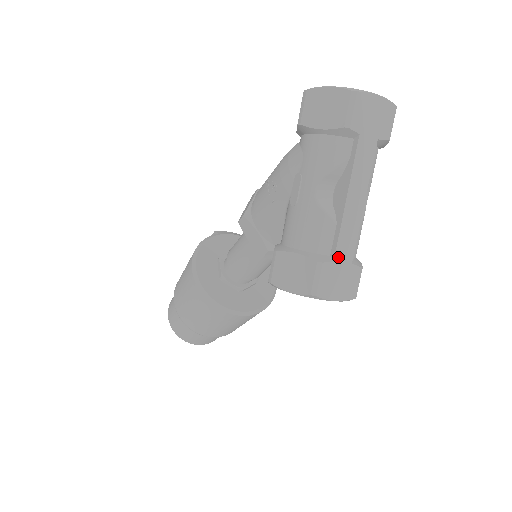
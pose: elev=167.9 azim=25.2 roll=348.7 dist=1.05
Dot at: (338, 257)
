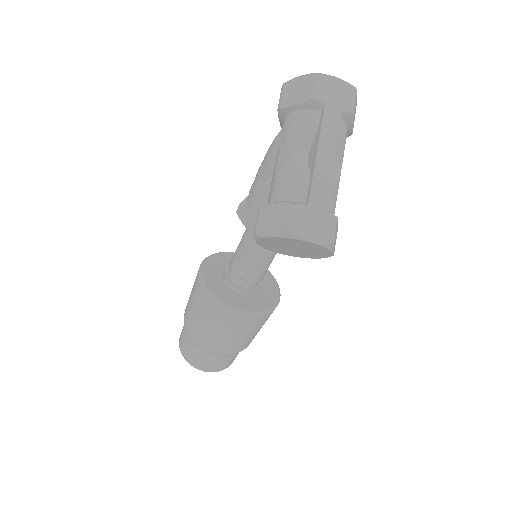
Dot at: (312, 202)
